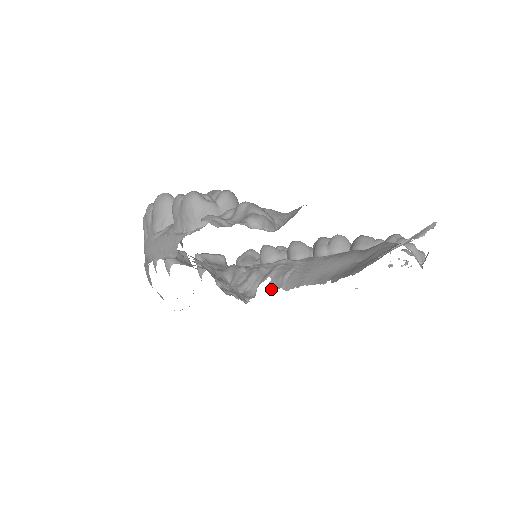
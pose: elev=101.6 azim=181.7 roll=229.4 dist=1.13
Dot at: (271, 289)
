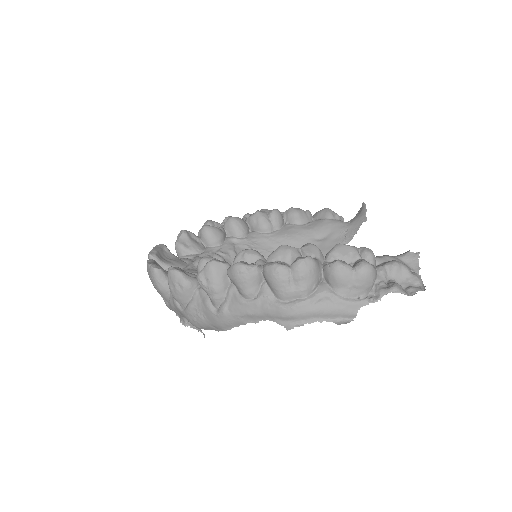
Dot at: occluded
